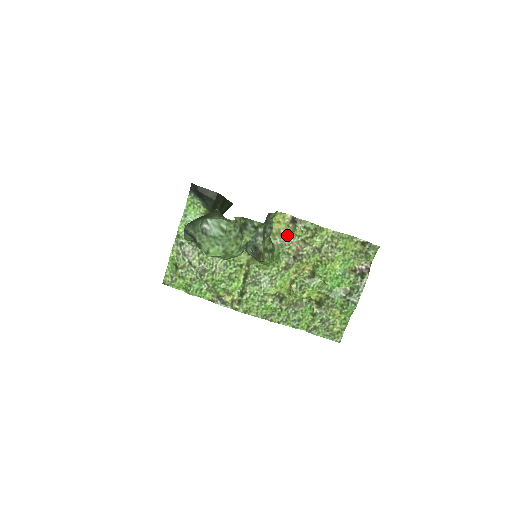
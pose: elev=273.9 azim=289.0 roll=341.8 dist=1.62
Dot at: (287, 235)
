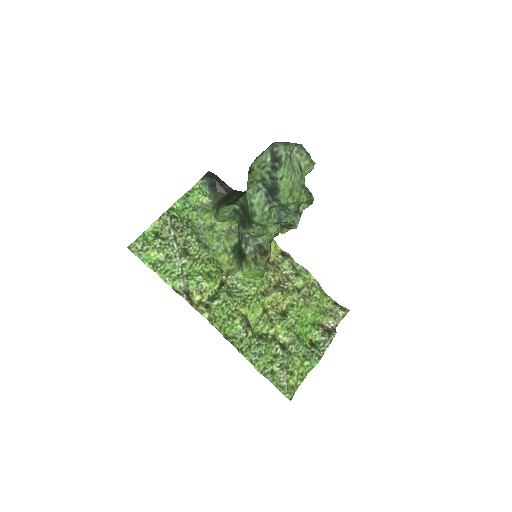
Dot at: (274, 264)
